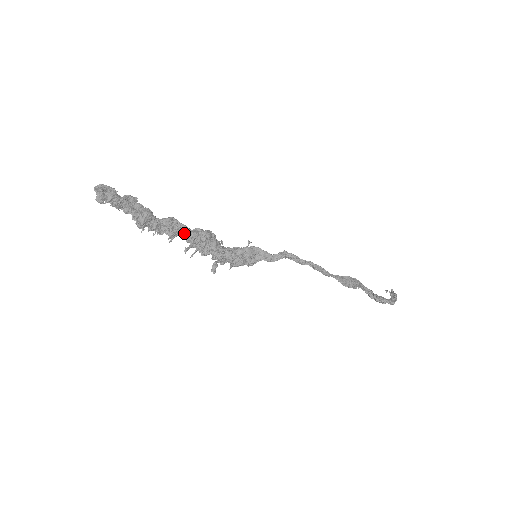
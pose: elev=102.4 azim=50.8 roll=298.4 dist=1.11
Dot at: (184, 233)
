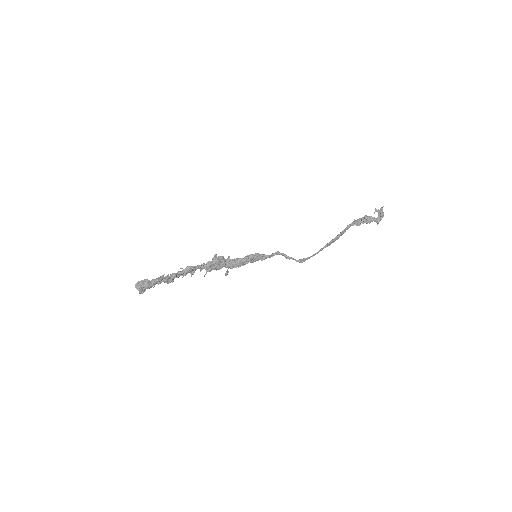
Dot at: (201, 269)
